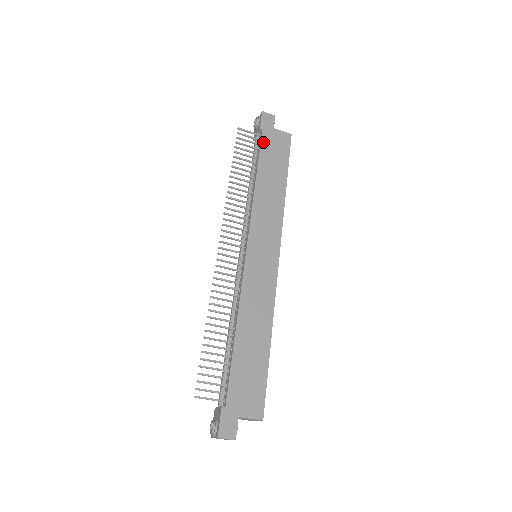
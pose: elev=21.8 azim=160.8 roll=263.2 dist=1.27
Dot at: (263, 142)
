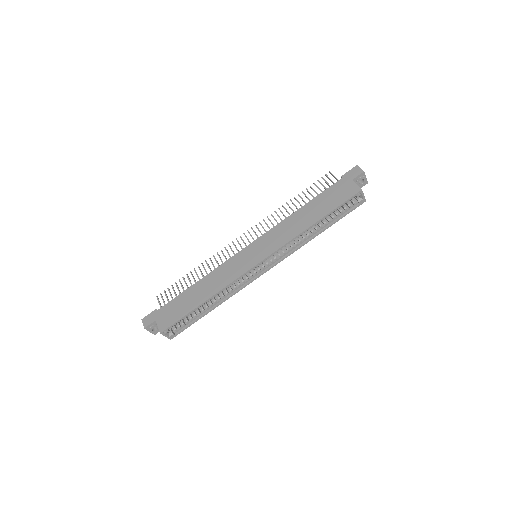
Dot at: (333, 186)
